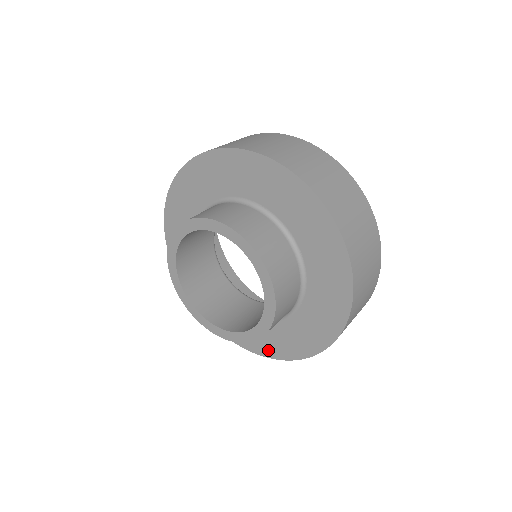
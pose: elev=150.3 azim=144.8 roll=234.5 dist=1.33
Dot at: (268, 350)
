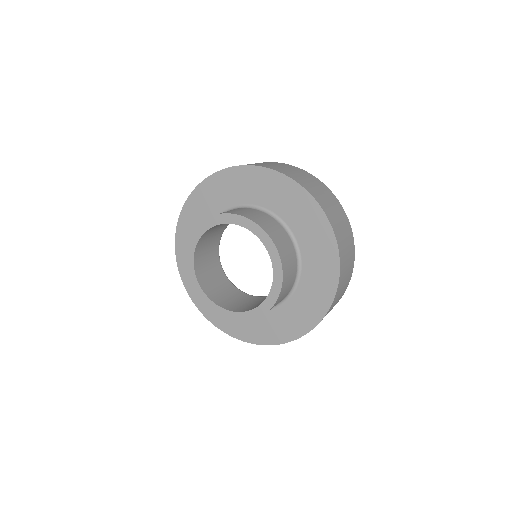
Dot at: (262, 337)
